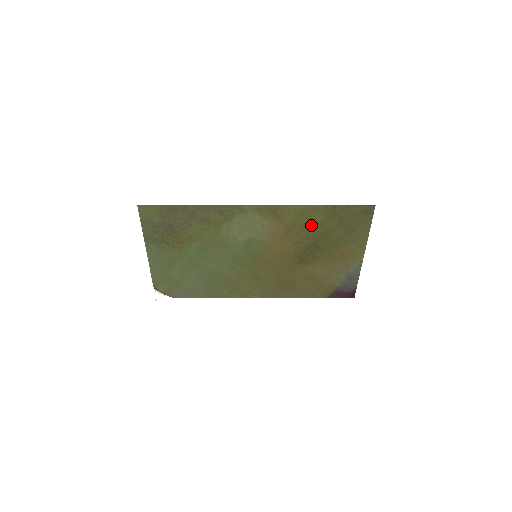
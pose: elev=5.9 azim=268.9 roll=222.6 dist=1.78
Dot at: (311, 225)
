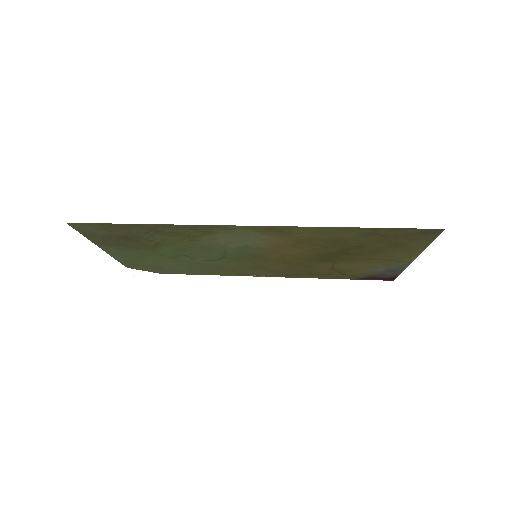
Dot at: (336, 239)
